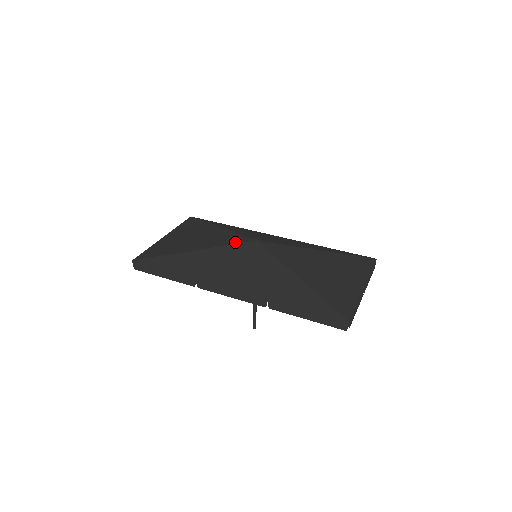
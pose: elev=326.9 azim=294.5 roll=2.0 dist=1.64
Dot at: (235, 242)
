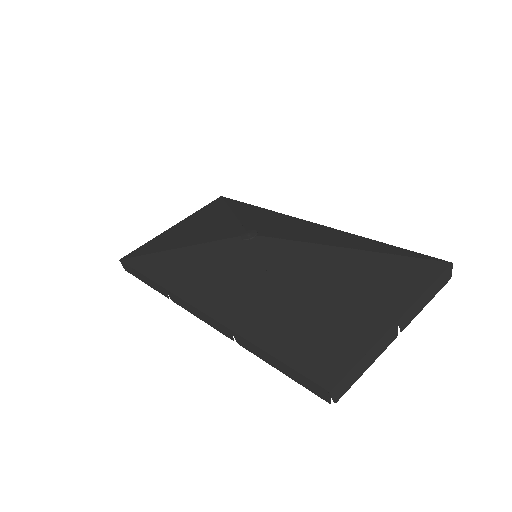
Dot at: (225, 236)
